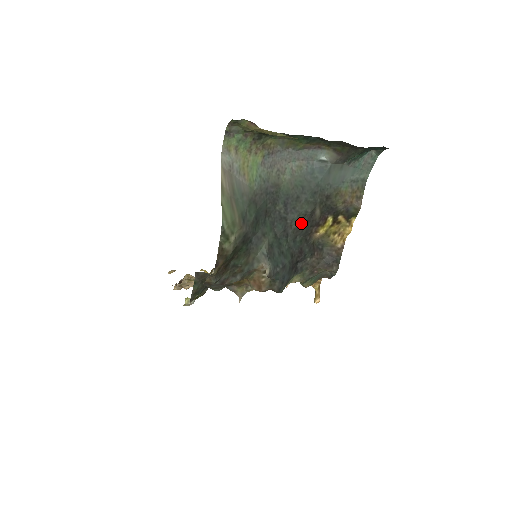
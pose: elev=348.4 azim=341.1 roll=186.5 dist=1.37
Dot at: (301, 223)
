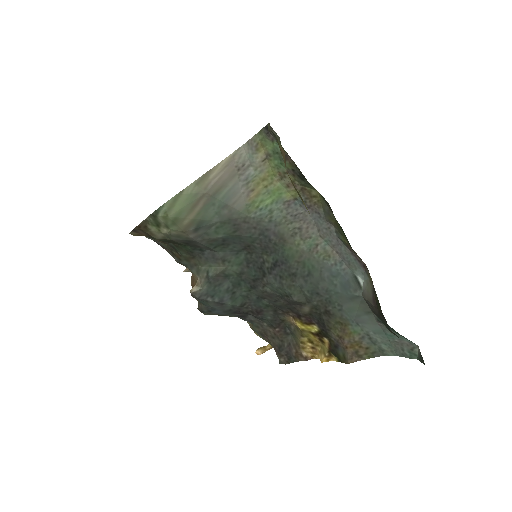
Dot at: (279, 295)
